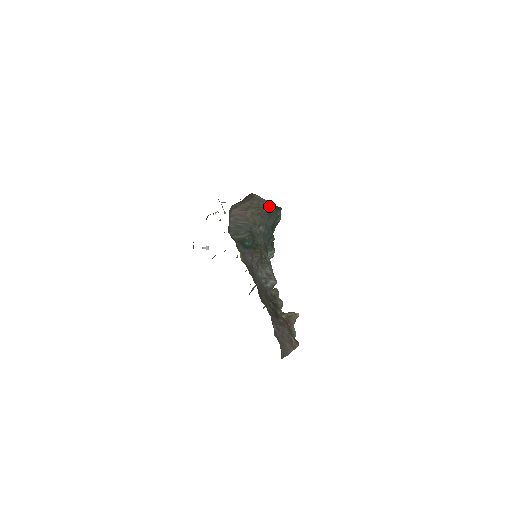
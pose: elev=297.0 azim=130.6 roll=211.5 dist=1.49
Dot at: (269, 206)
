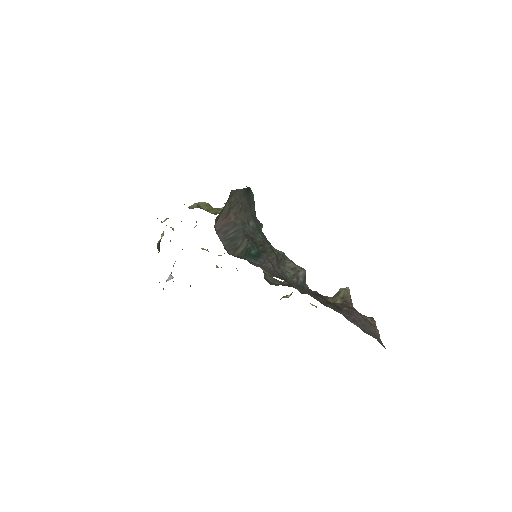
Dot at: (244, 193)
